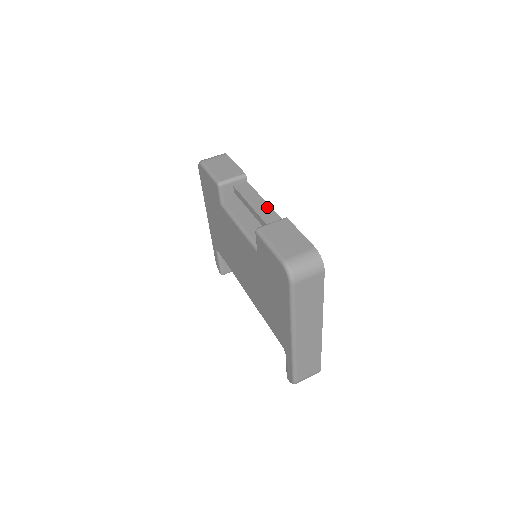
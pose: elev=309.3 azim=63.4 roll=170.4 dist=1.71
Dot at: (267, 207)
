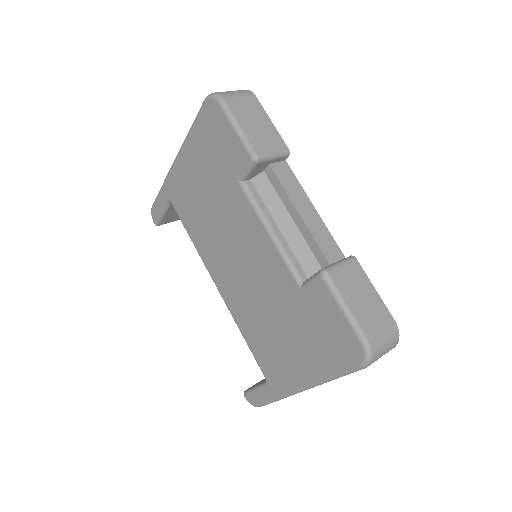
Dot at: (320, 222)
